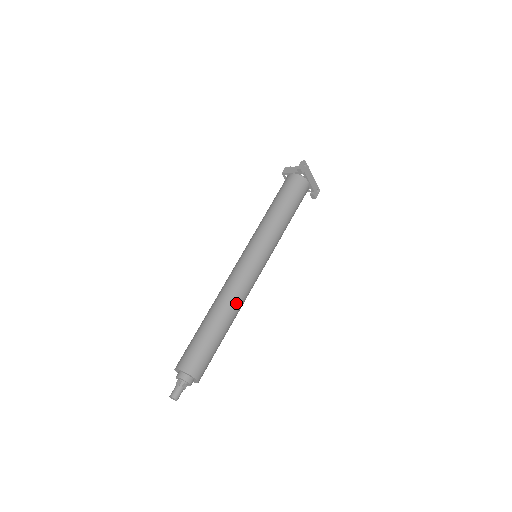
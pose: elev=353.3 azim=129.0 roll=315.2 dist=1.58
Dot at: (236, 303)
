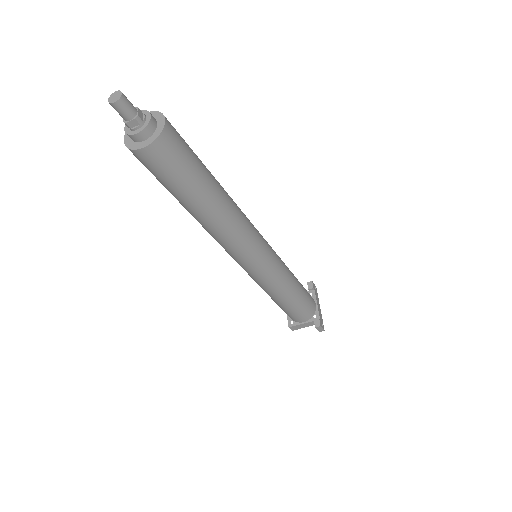
Dot at: (235, 204)
